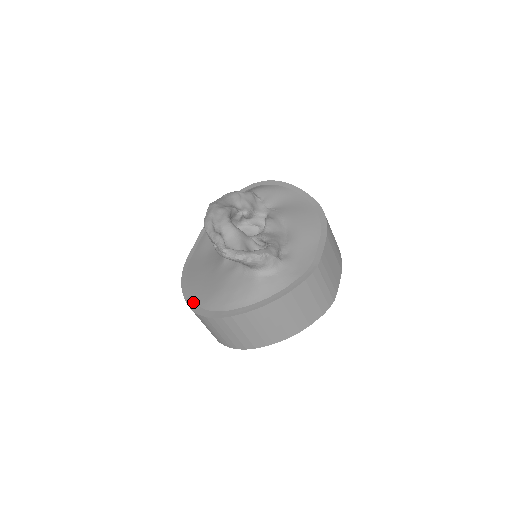
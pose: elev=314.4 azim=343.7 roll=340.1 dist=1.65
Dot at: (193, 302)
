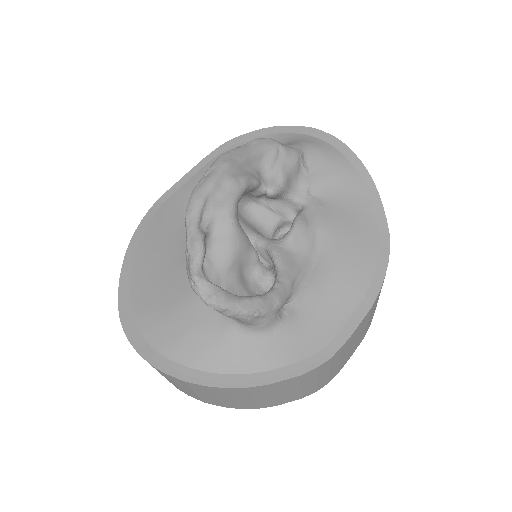
Dot at: (127, 296)
